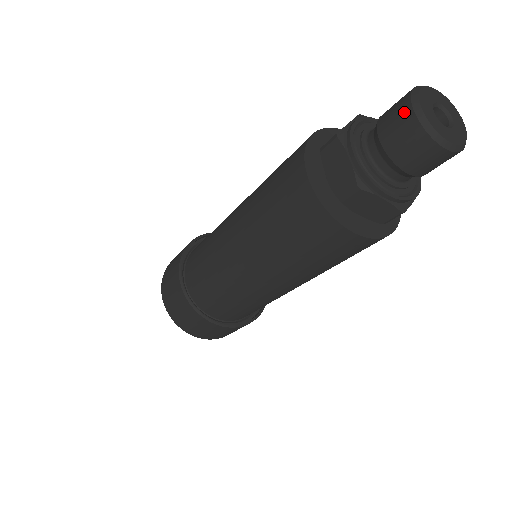
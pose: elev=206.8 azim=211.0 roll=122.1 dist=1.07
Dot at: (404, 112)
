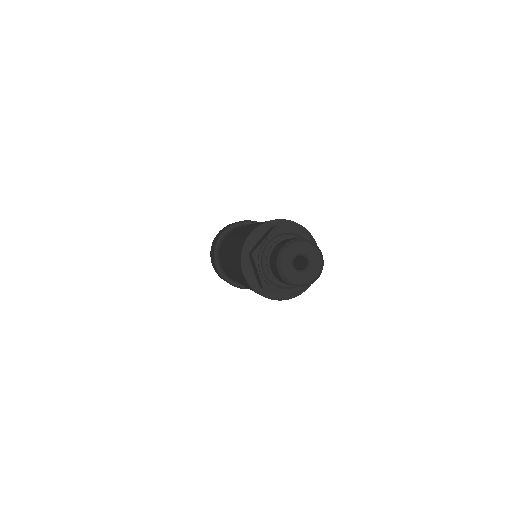
Dot at: occluded
